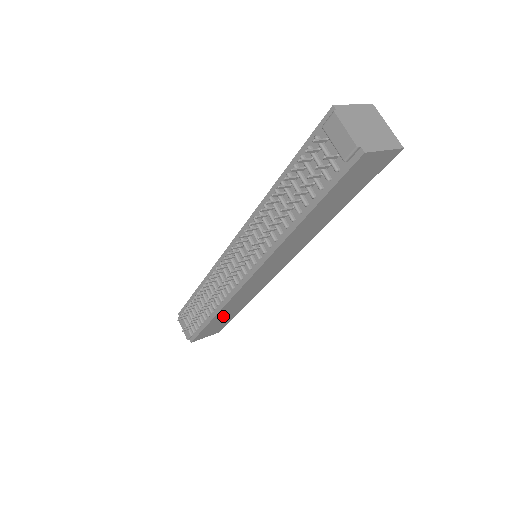
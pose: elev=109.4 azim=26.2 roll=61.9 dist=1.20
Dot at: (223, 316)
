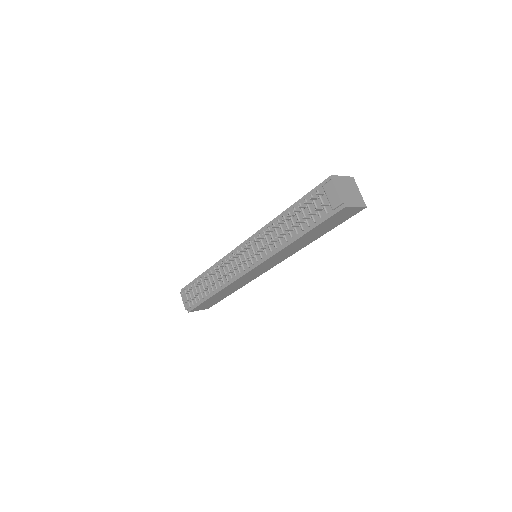
Dot at: (219, 295)
